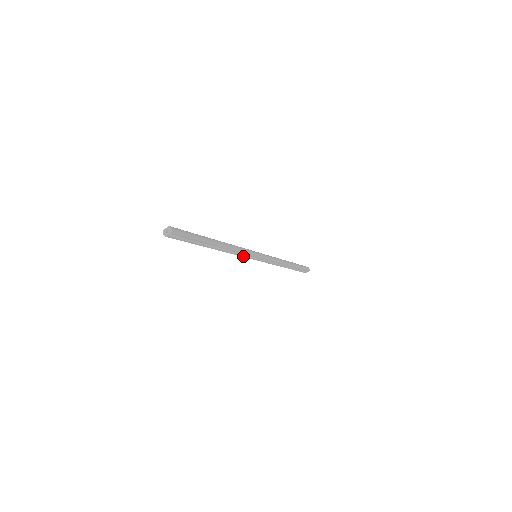
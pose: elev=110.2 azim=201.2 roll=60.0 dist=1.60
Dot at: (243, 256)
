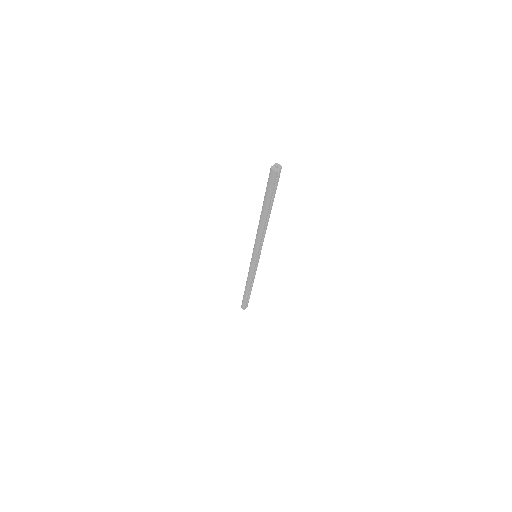
Dot at: (259, 247)
